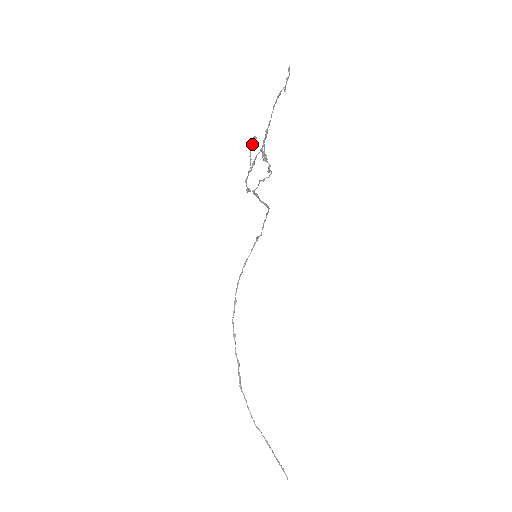
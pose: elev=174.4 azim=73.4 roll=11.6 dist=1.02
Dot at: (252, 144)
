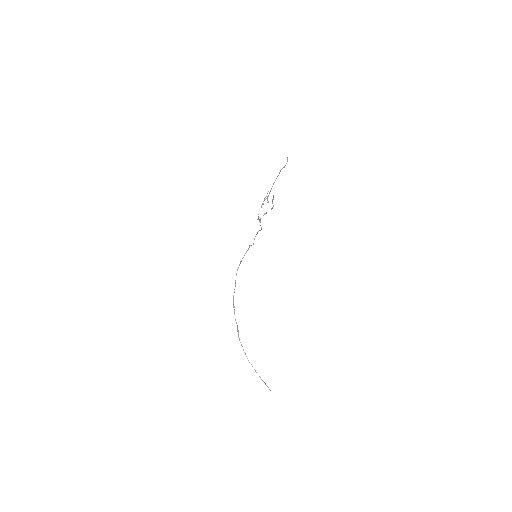
Dot at: occluded
